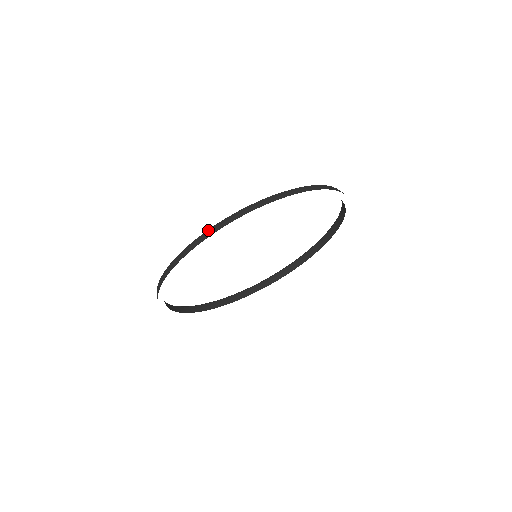
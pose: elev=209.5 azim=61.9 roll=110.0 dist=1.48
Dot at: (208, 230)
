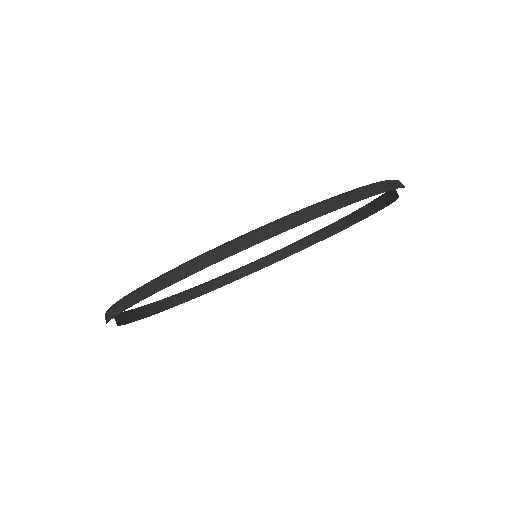
Dot at: (252, 232)
